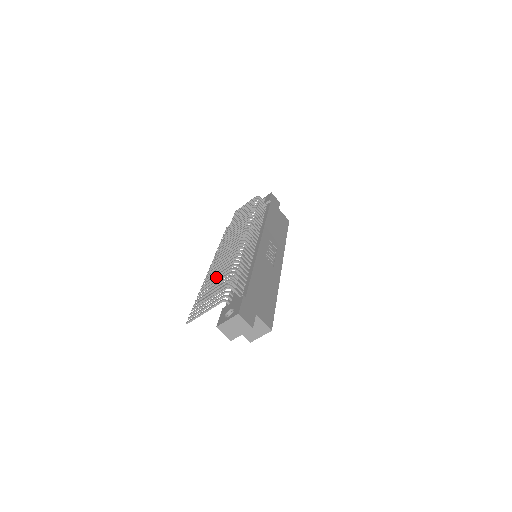
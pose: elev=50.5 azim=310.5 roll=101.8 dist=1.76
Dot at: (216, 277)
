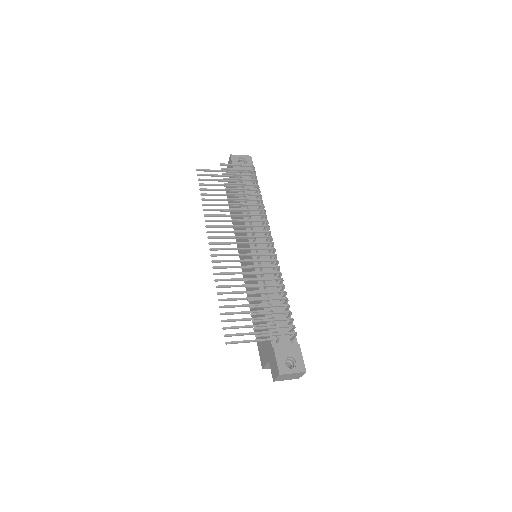
Dot at: (263, 300)
